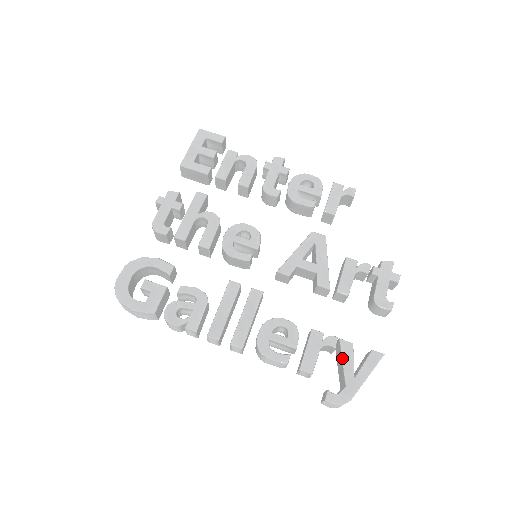
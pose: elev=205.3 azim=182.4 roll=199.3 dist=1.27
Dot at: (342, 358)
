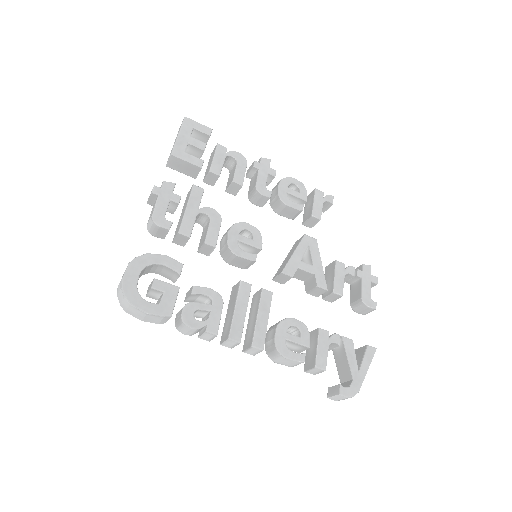
Dot at: (347, 354)
